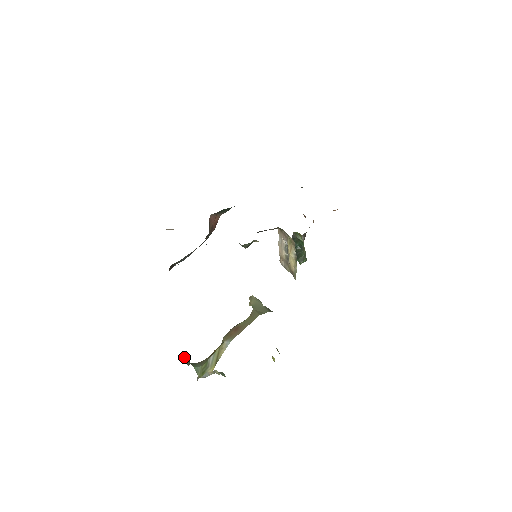
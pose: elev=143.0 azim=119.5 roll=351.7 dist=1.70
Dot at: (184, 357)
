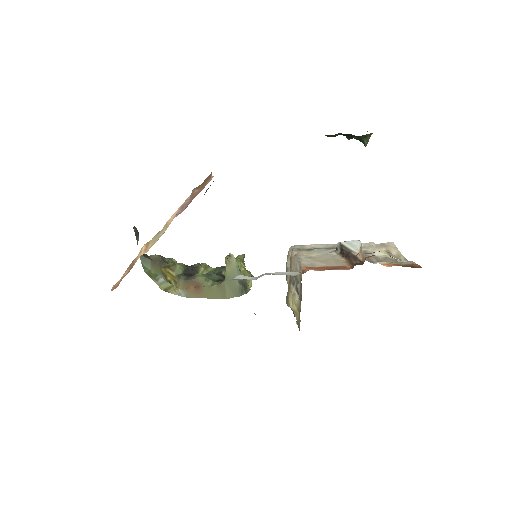
Dot at: (133, 227)
